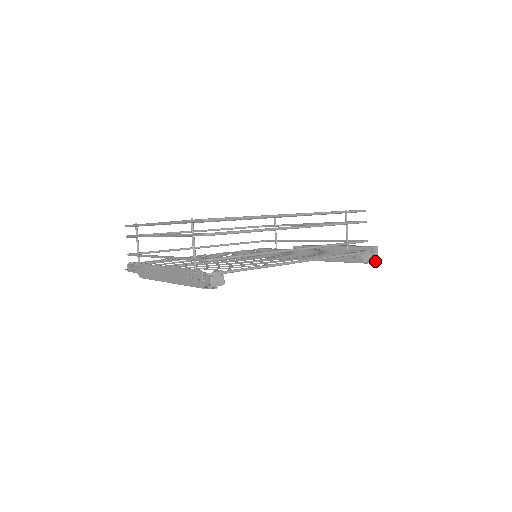
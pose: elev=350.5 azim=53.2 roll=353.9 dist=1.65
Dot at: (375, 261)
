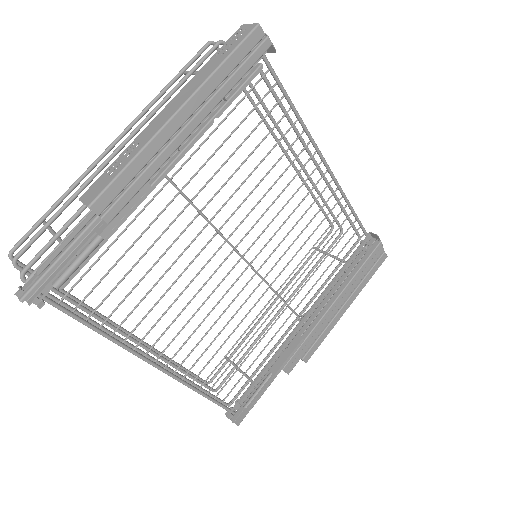
Dot at: (385, 253)
